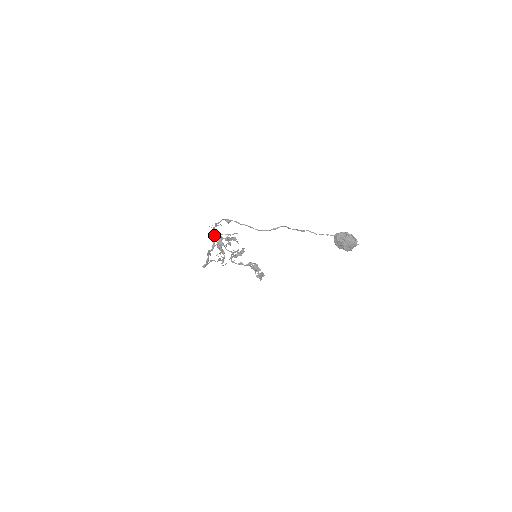
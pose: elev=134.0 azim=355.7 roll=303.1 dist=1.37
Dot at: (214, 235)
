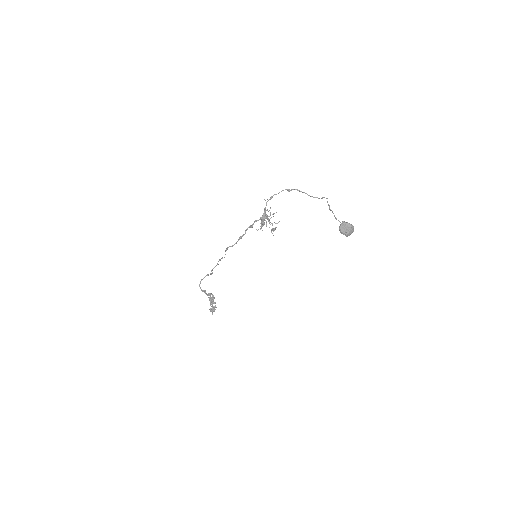
Dot at: (265, 207)
